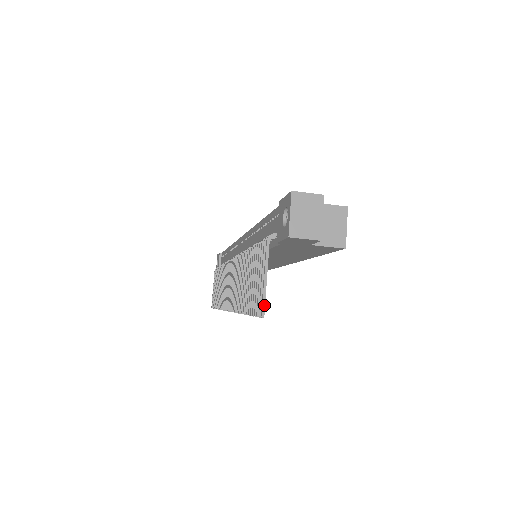
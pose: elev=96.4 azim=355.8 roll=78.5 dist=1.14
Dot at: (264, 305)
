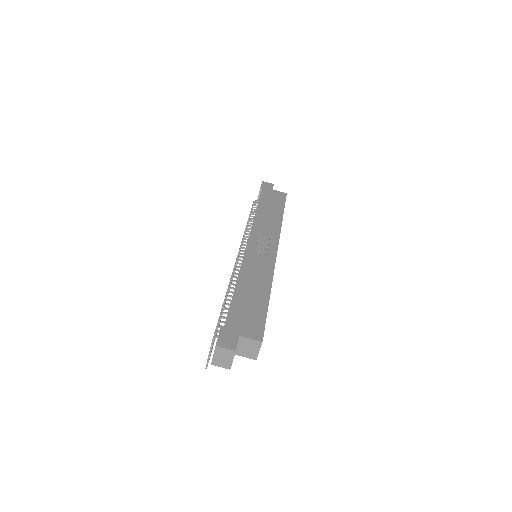
Dot at: (207, 365)
